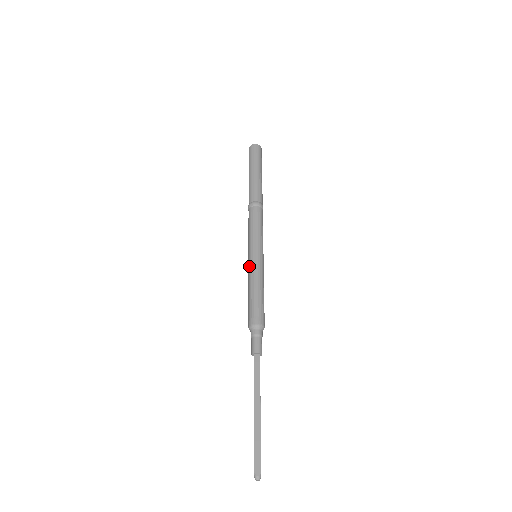
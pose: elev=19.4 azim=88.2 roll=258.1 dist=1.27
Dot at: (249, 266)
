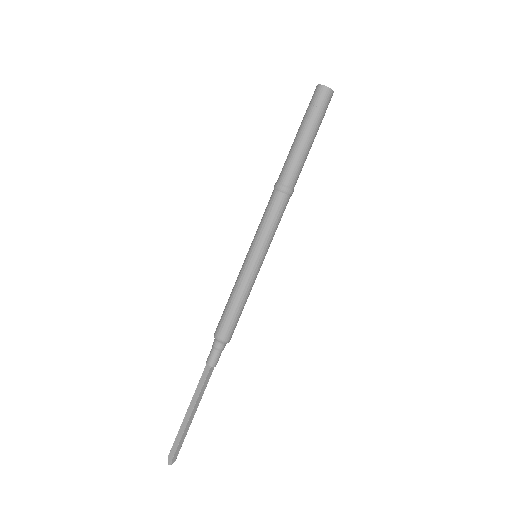
Dot at: occluded
